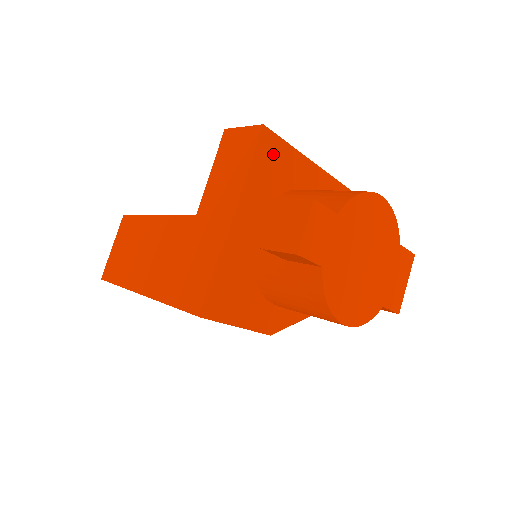
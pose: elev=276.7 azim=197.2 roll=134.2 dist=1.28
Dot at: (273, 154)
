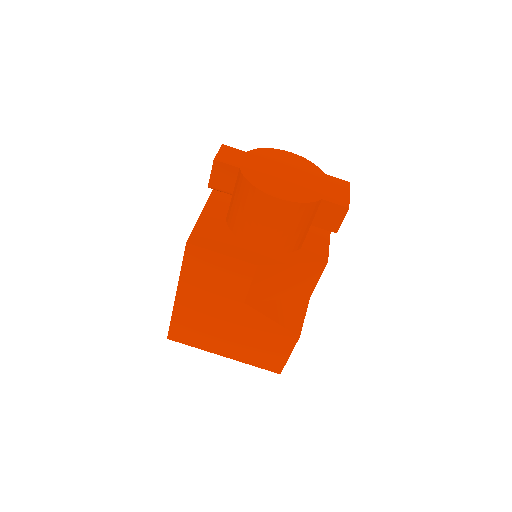
Dot at: occluded
